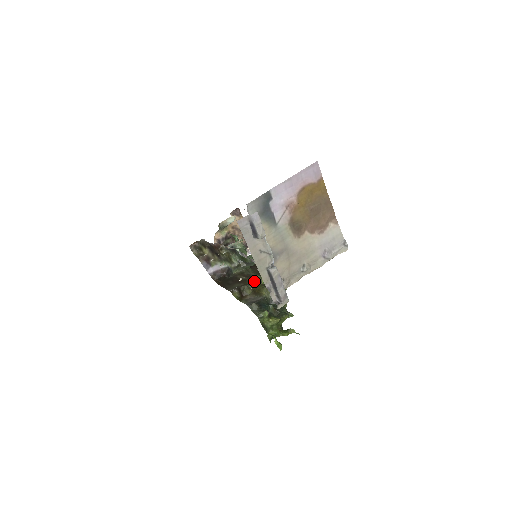
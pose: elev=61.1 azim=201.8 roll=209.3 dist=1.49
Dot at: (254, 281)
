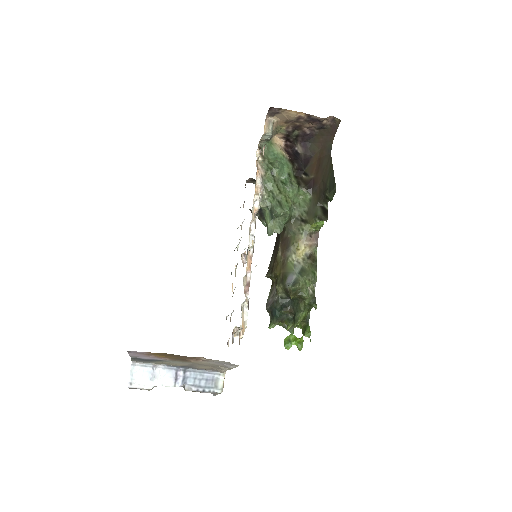
Dot at: (281, 260)
